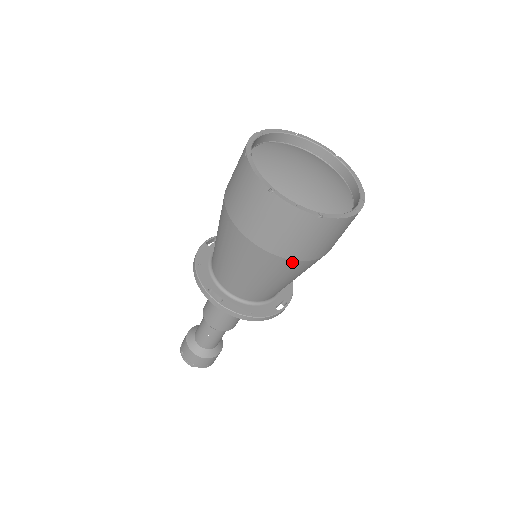
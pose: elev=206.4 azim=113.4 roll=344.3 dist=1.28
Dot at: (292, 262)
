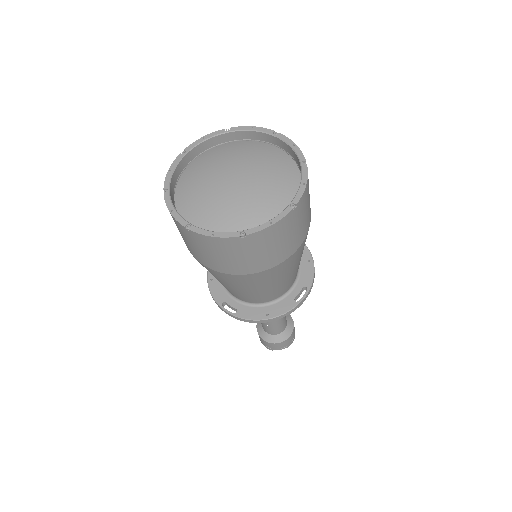
Dot at: (259, 274)
